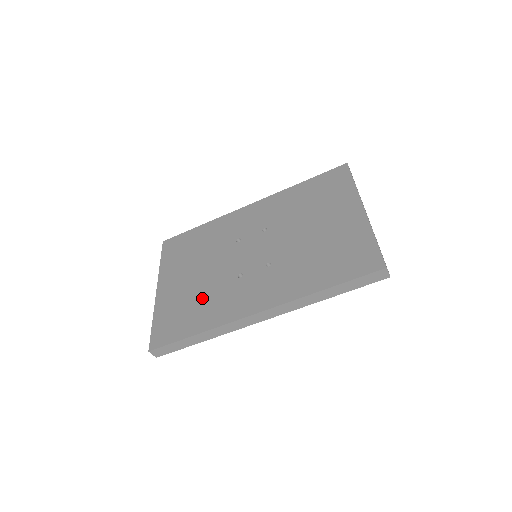
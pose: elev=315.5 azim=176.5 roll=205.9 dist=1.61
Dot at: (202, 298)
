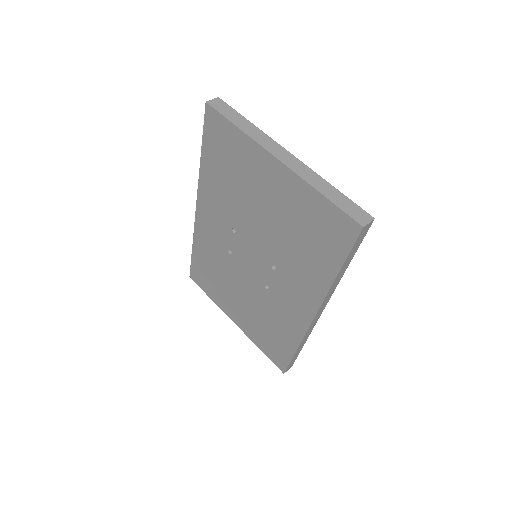
Dot at: (266, 319)
